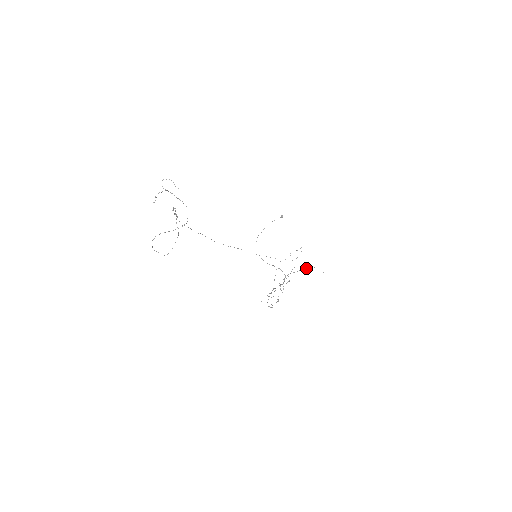
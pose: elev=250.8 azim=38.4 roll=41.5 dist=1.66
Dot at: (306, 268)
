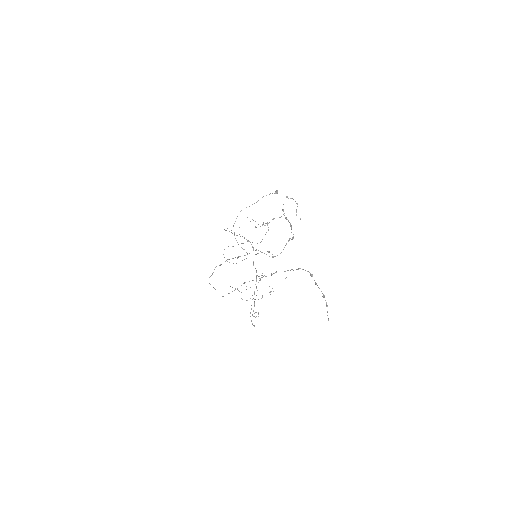
Dot at: occluded
